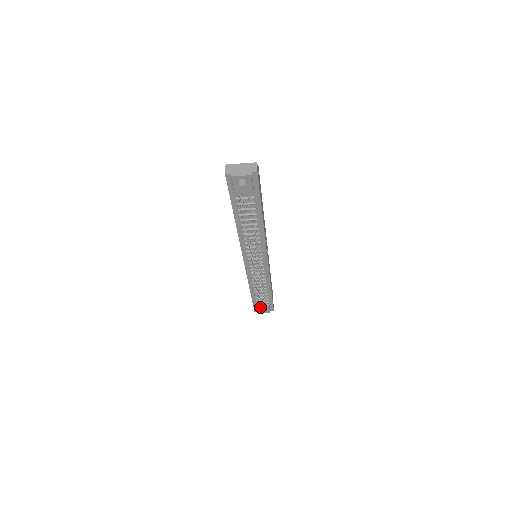
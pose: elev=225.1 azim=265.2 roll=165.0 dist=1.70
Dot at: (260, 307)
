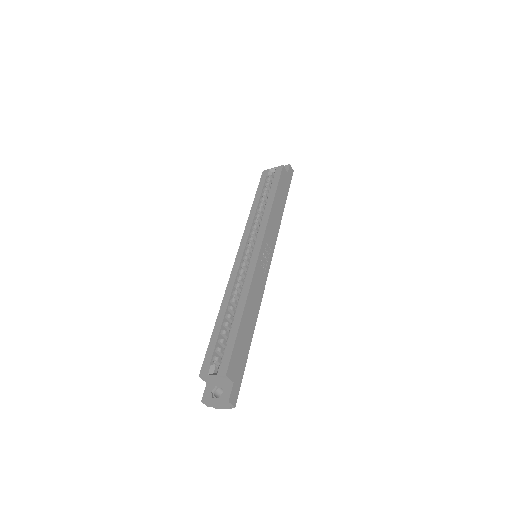
Dot at: occluded
